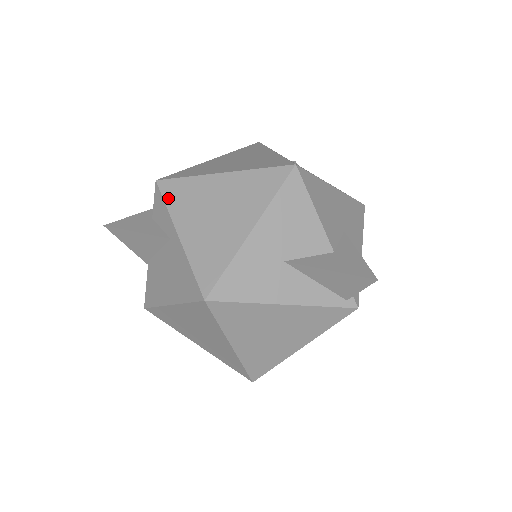
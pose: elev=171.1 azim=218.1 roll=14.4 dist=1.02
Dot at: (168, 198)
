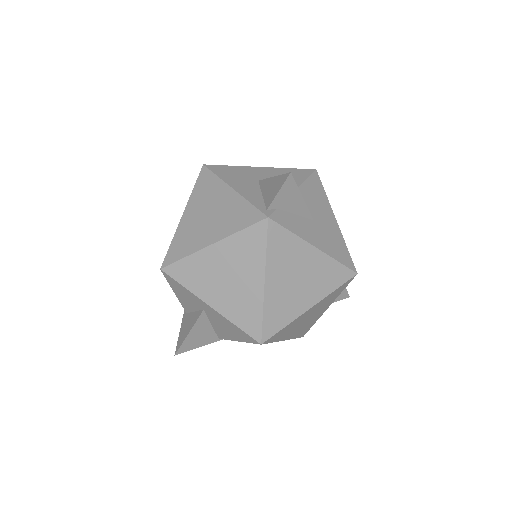
Dot at: occluded
